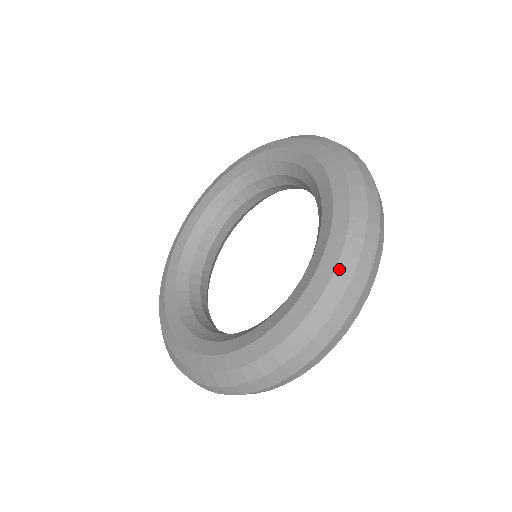
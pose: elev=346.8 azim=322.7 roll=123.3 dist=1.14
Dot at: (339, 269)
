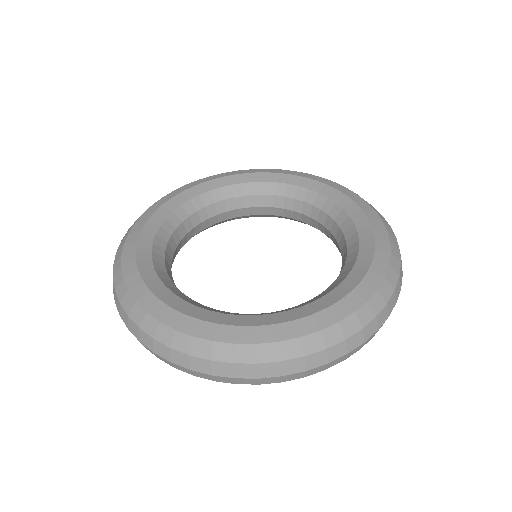
Dot at: (391, 240)
